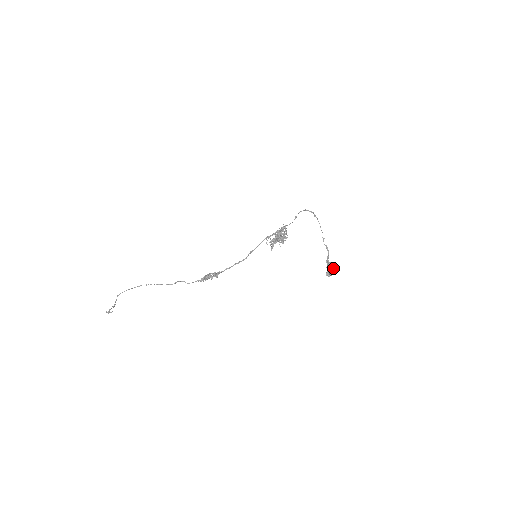
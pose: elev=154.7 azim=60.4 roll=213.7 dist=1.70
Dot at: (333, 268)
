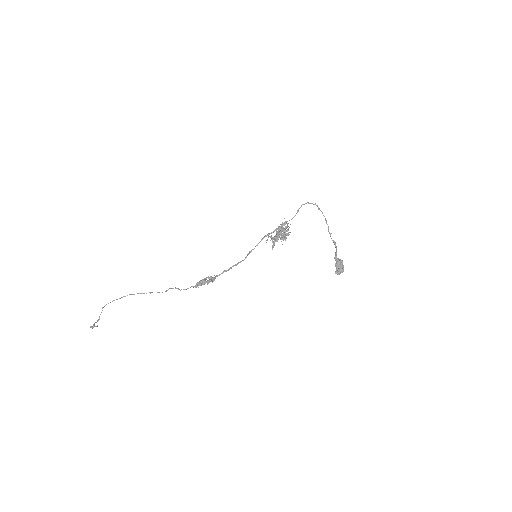
Dot at: (343, 265)
